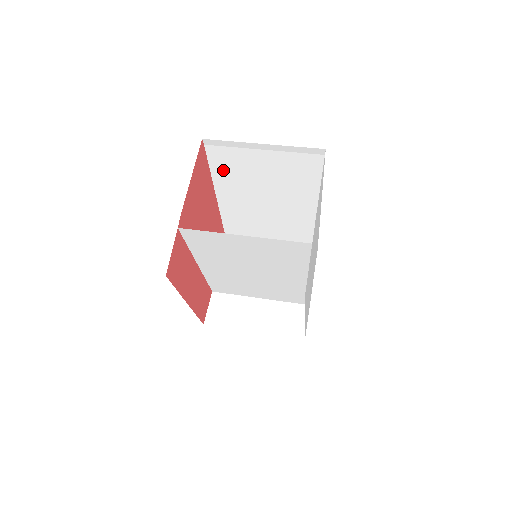
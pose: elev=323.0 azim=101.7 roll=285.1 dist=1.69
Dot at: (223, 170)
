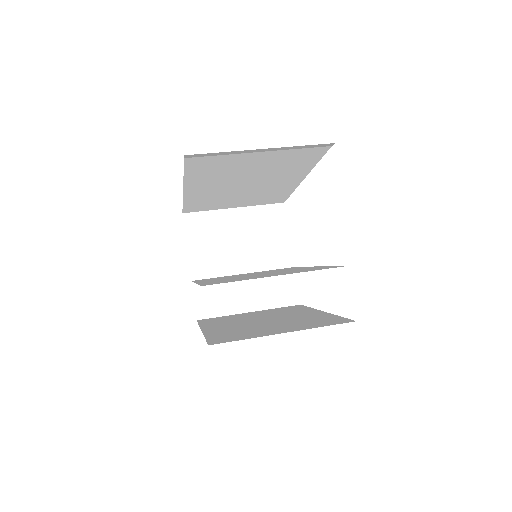
Dot at: (201, 172)
